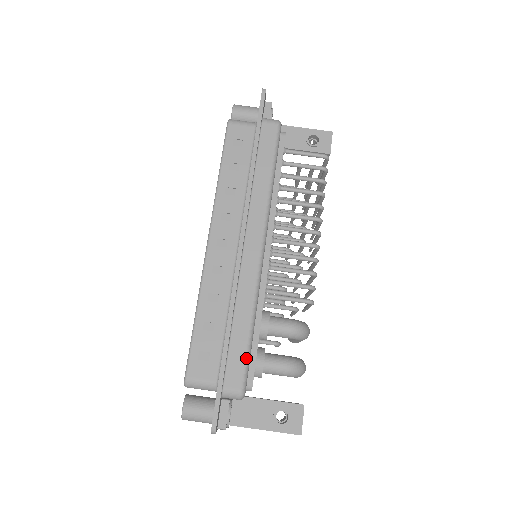
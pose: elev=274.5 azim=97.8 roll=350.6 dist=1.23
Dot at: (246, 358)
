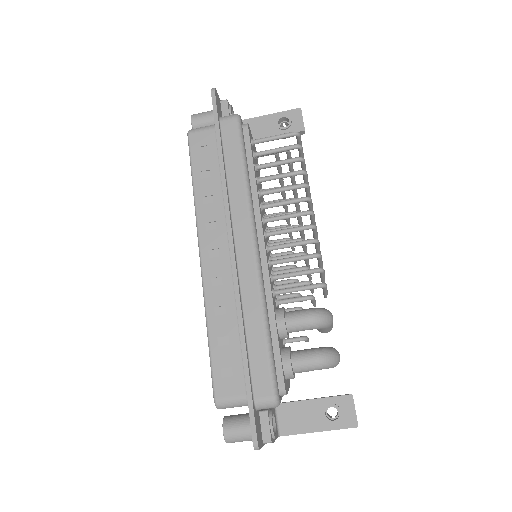
Dot at: (269, 362)
